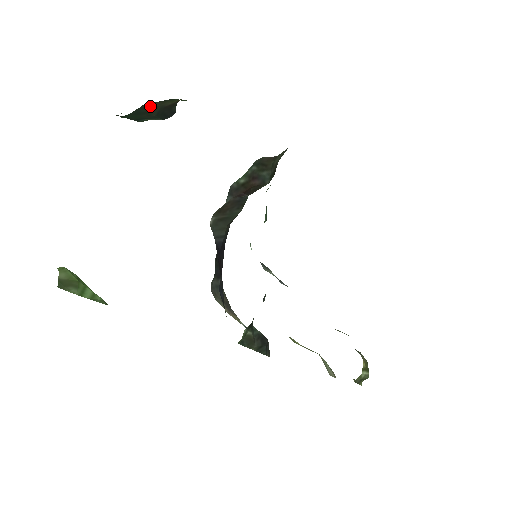
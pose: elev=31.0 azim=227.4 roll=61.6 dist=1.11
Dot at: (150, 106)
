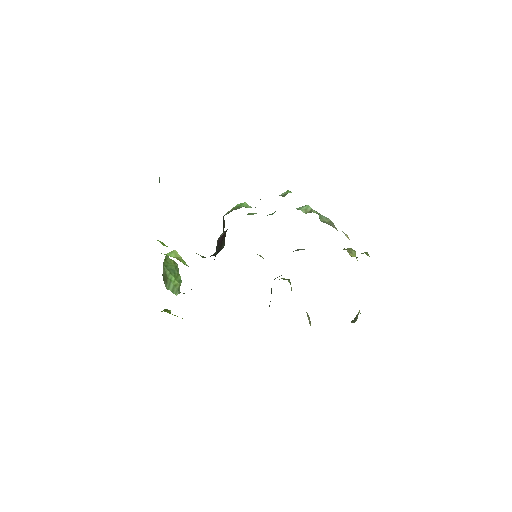
Dot at: occluded
